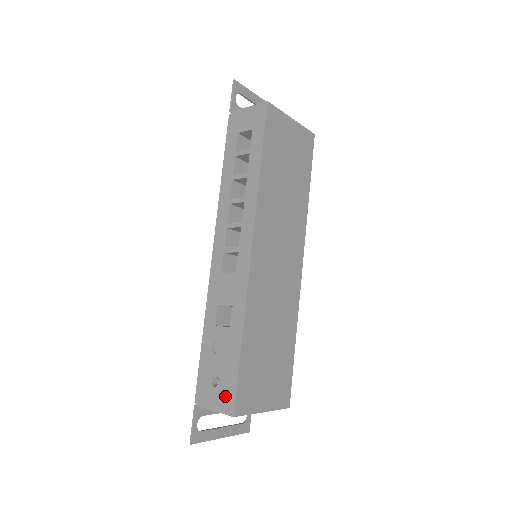
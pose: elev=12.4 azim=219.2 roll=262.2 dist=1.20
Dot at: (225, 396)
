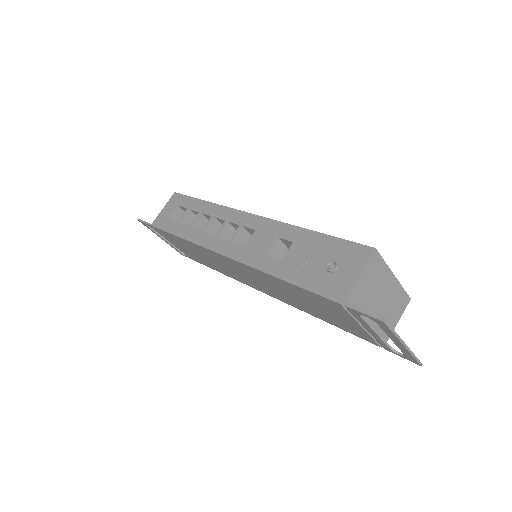
Dot at: (351, 256)
